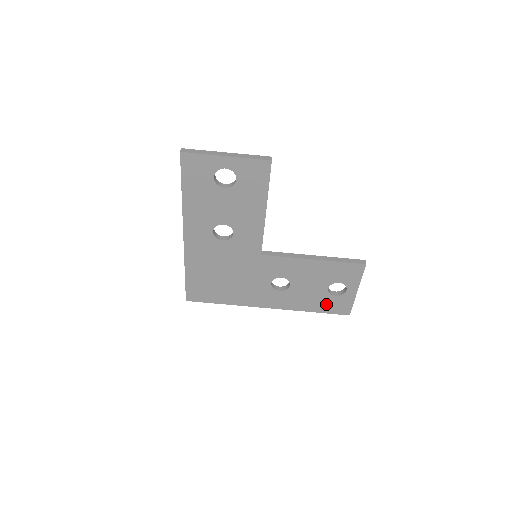
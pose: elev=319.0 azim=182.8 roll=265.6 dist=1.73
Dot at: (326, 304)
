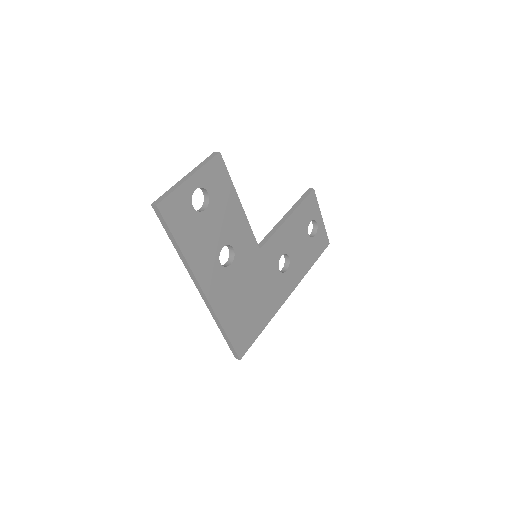
Dot at: (314, 249)
